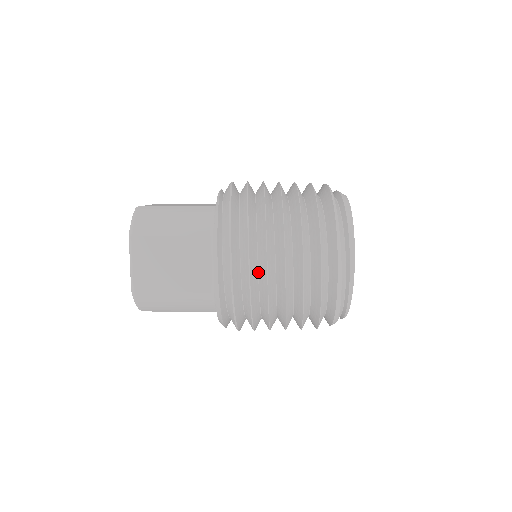
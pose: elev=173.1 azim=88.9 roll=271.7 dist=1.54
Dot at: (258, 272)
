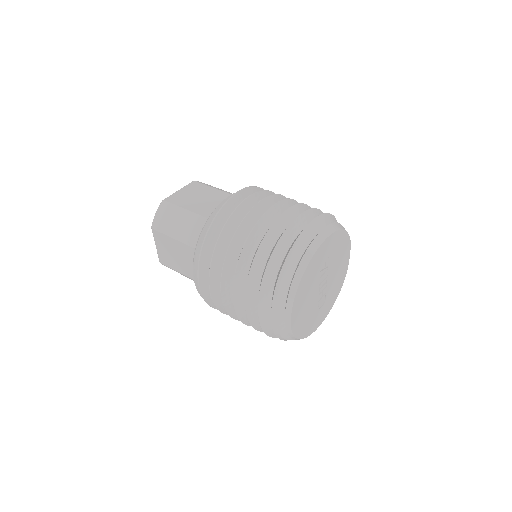
Dot at: occluded
